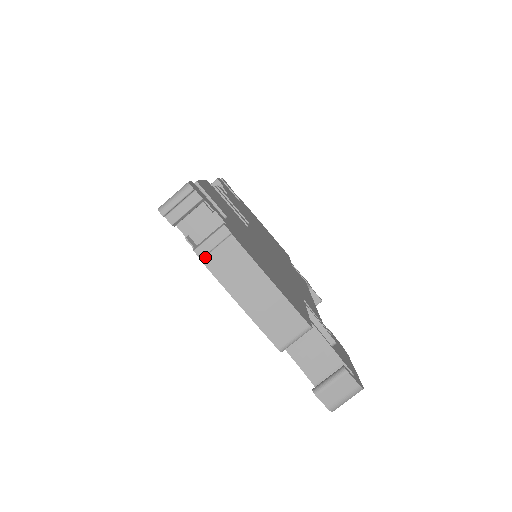
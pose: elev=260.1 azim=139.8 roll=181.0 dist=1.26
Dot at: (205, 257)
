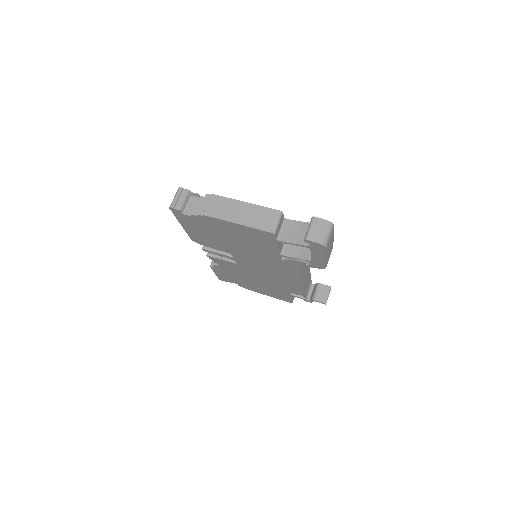
Dot at: (204, 212)
